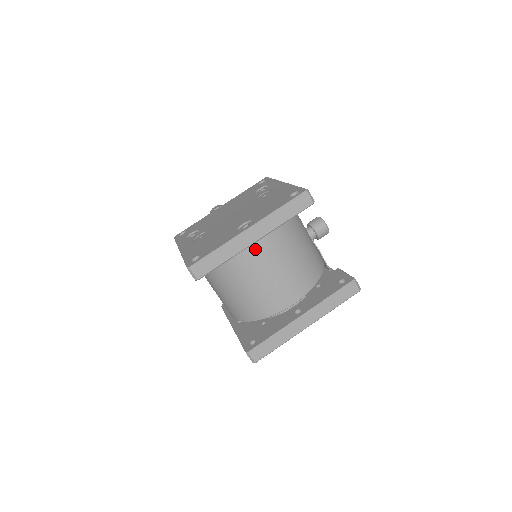
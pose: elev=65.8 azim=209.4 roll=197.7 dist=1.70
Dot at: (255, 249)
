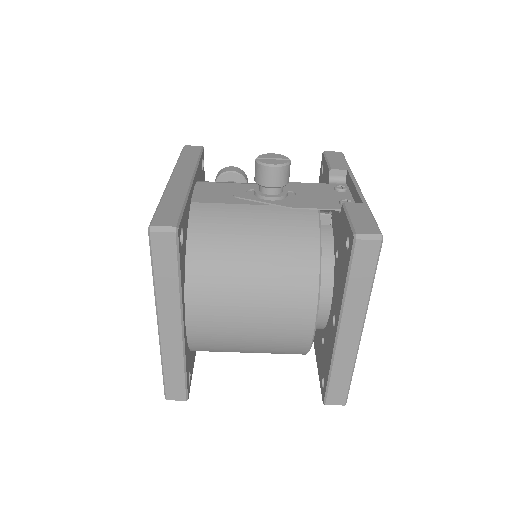
Dot at: (197, 326)
